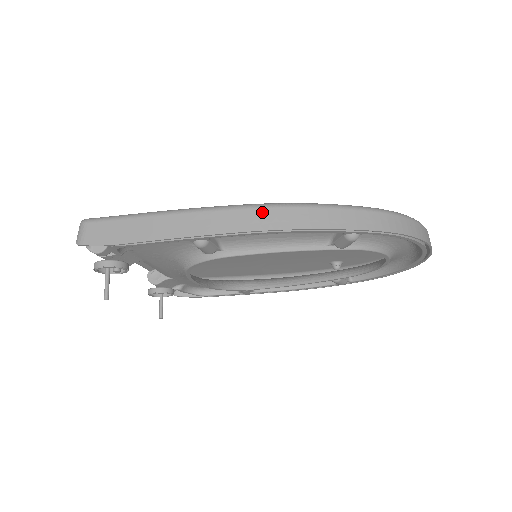
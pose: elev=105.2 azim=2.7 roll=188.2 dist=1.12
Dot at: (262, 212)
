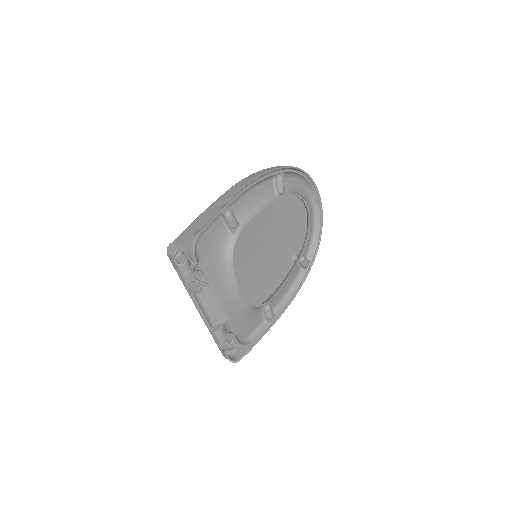
Dot at: (241, 182)
